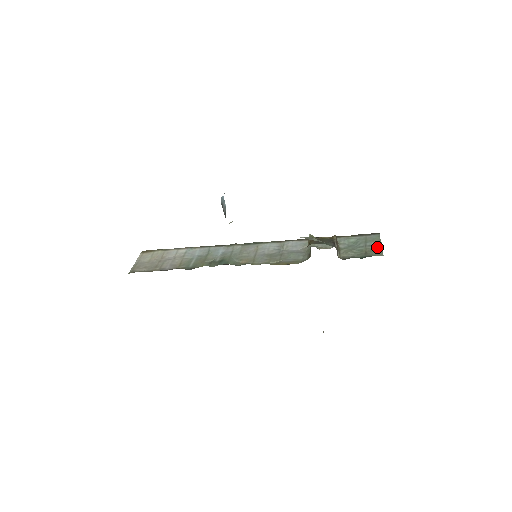
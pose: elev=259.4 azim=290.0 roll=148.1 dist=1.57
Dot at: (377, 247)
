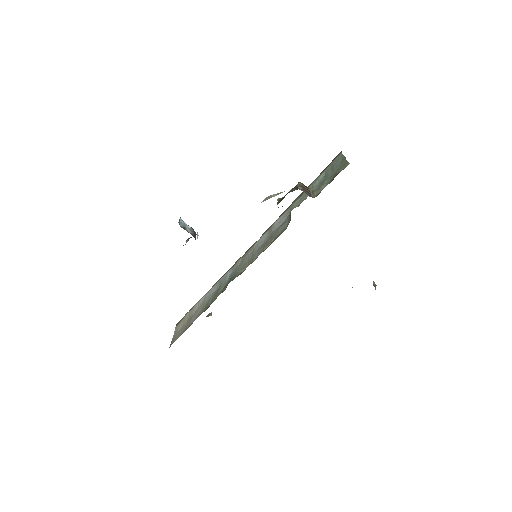
Dot at: (342, 162)
